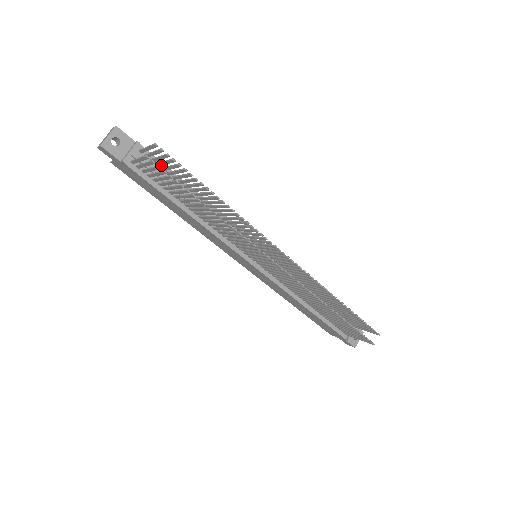
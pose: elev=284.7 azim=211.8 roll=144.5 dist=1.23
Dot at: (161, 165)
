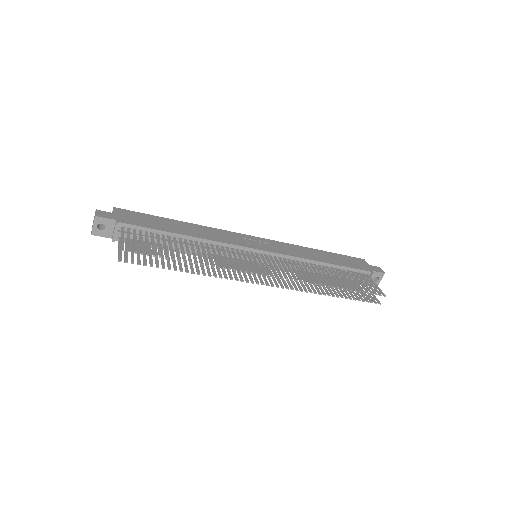
Dot at: (141, 237)
